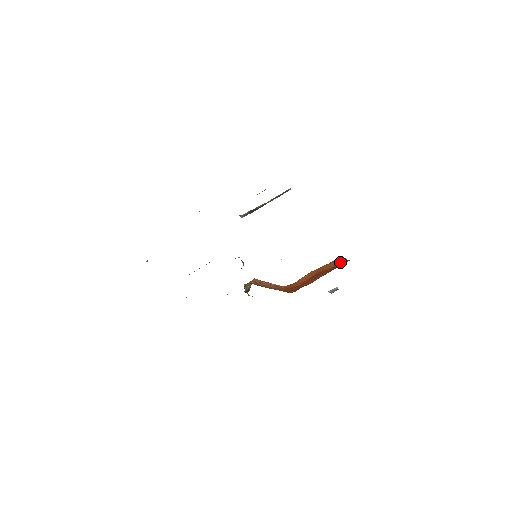
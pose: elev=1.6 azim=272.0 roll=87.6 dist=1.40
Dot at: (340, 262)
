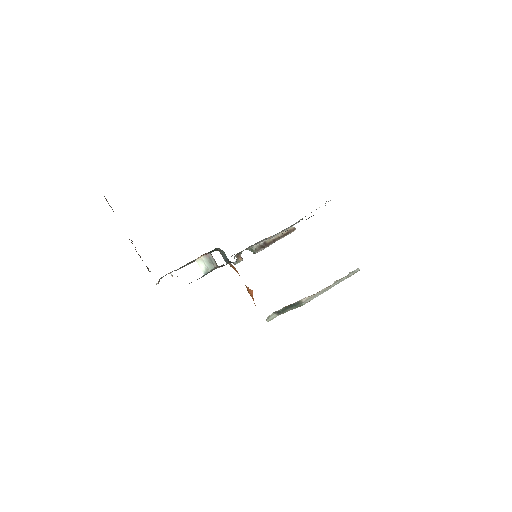
Dot at: occluded
